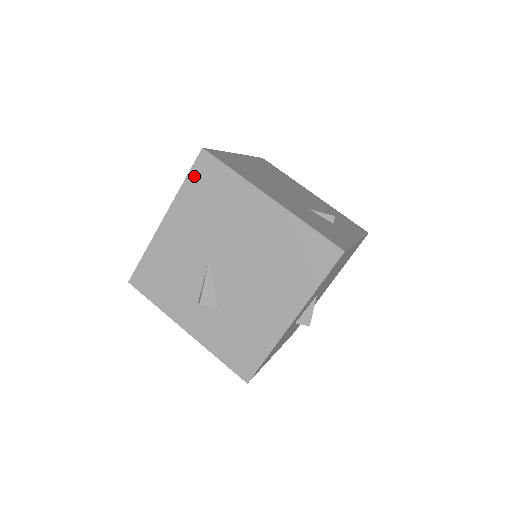
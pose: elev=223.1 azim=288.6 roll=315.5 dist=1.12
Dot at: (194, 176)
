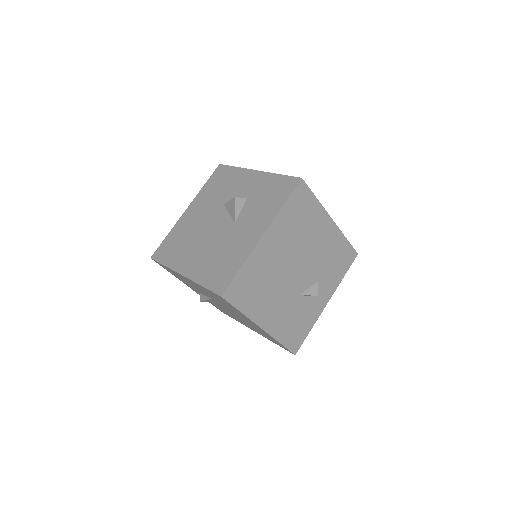
Dot at: (211, 292)
